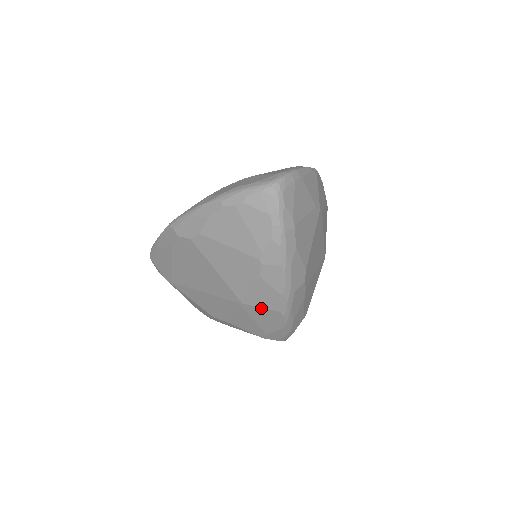
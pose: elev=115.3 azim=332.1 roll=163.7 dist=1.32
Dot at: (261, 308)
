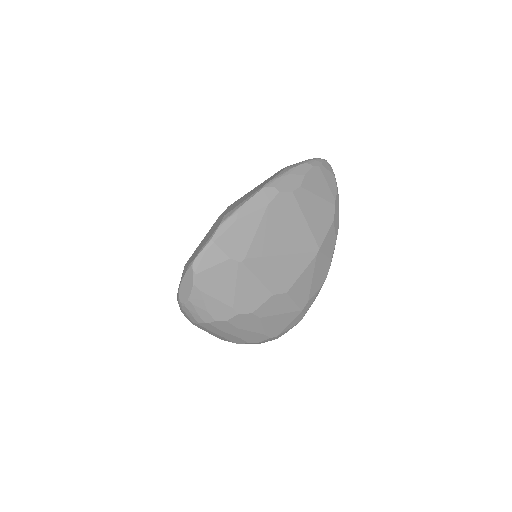
Dot at: (325, 256)
